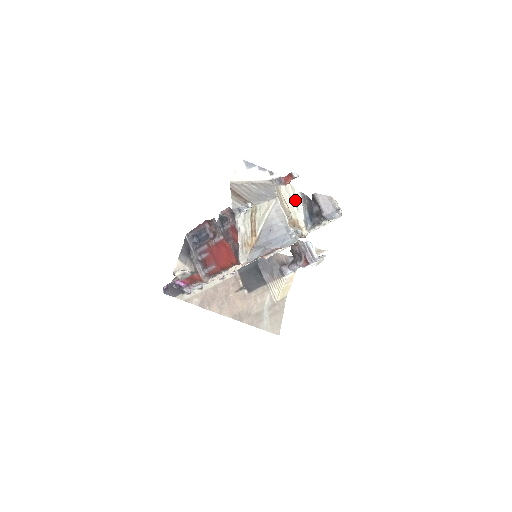
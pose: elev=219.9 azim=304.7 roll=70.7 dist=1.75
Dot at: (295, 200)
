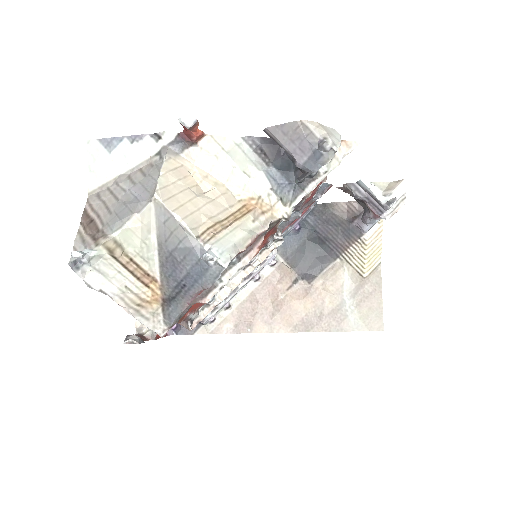
Dot at: (235, 159)
